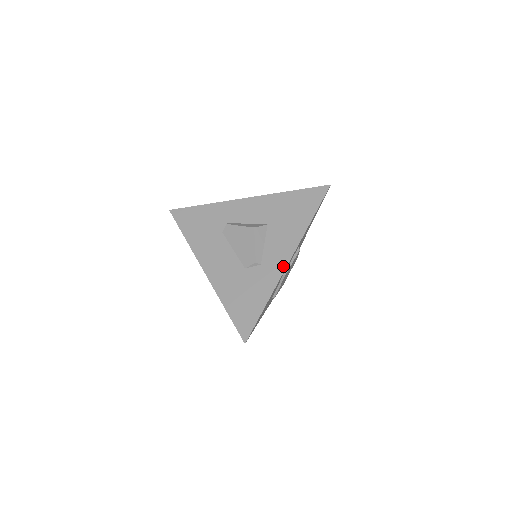
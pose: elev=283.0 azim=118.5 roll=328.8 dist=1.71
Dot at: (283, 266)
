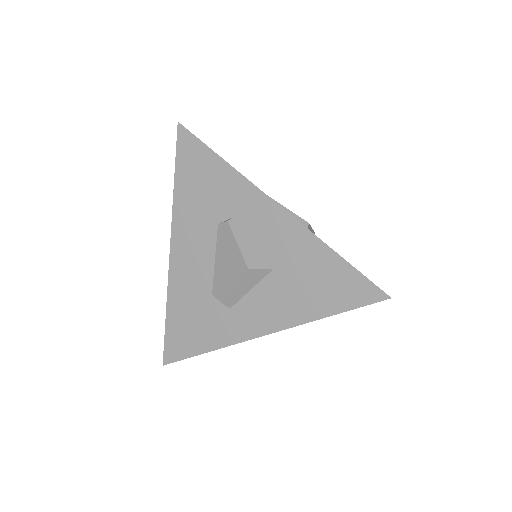
Dot at: (251, 334)
